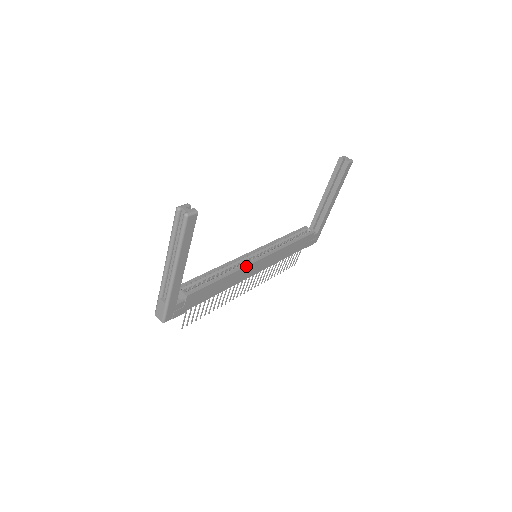
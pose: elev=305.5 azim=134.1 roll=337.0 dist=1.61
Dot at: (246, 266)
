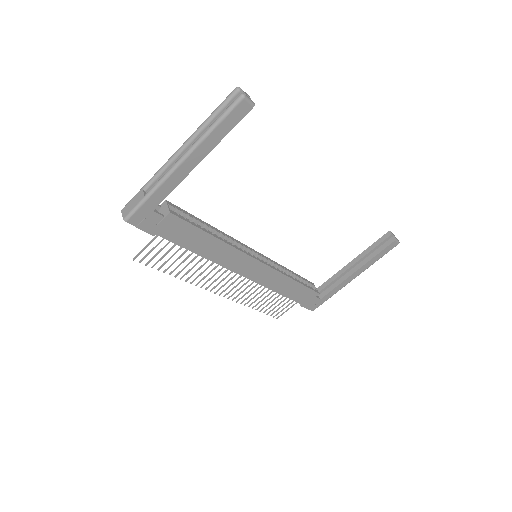
Dot at: (242, 251)
